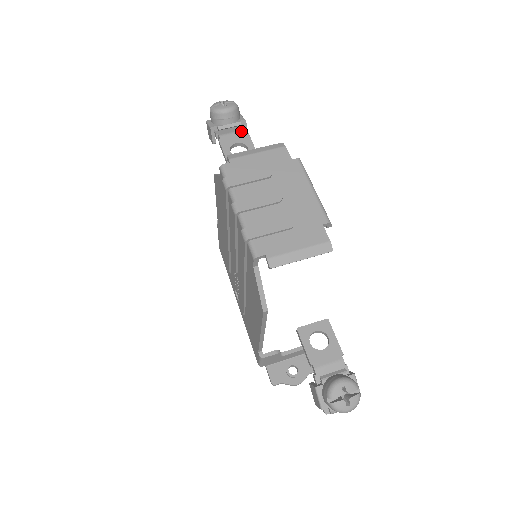
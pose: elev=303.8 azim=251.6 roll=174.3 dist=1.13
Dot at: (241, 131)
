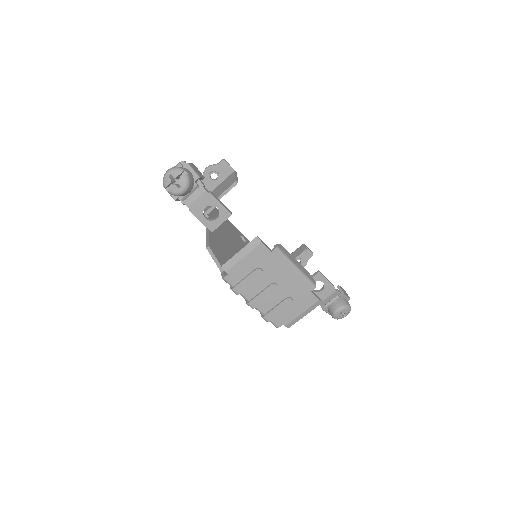
Dot at: (203, 193)
